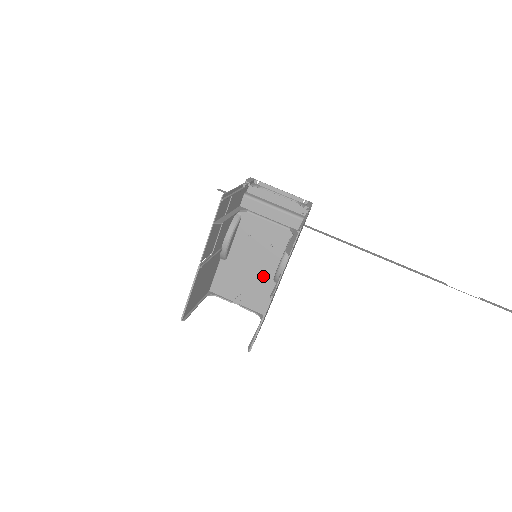
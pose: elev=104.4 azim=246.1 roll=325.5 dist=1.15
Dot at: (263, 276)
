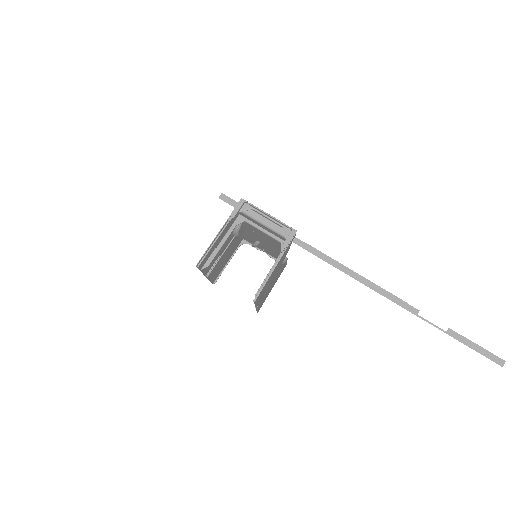
Dot at: (274, 251)
